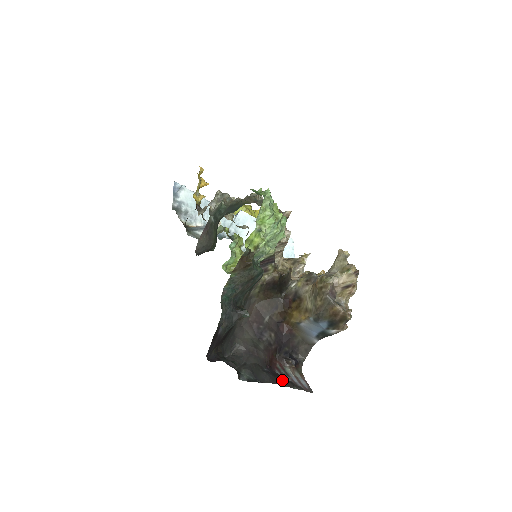
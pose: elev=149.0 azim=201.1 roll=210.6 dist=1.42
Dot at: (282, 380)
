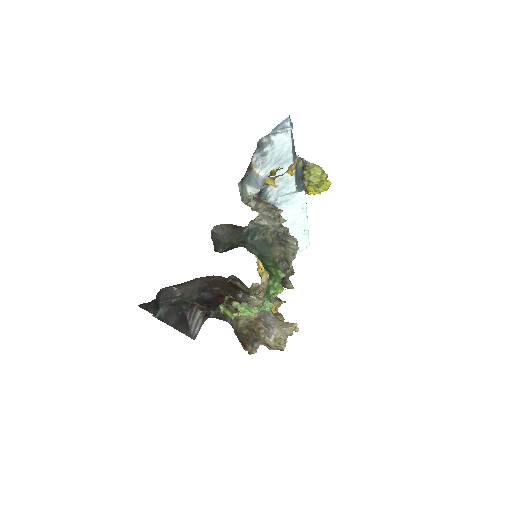
Dot at: (182, 325)
